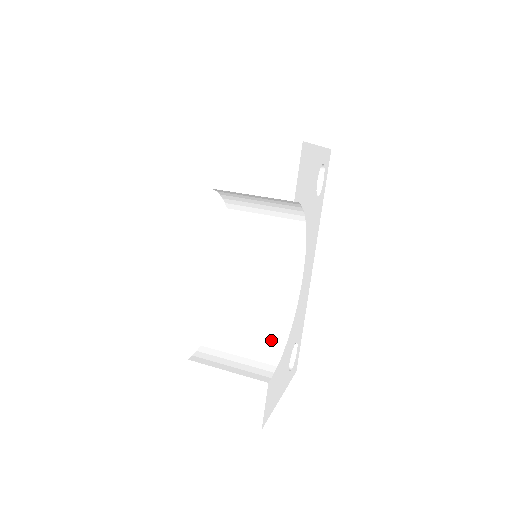
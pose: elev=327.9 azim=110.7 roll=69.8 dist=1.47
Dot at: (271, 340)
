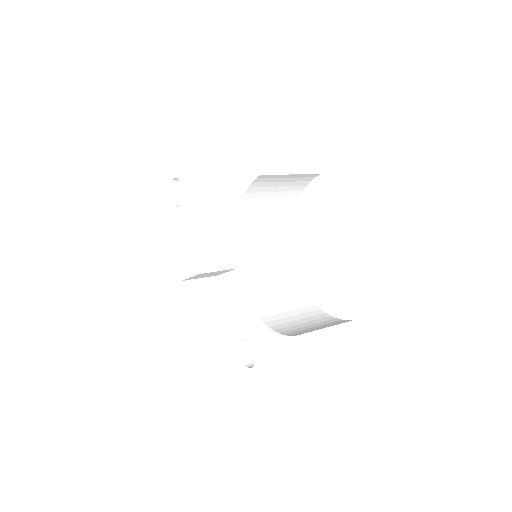
Dot at: (309, 311)
